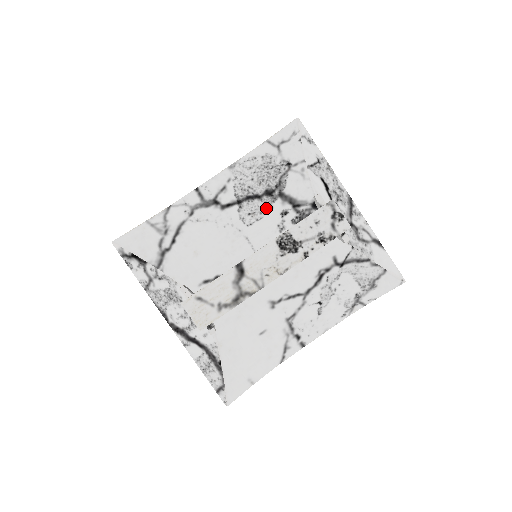
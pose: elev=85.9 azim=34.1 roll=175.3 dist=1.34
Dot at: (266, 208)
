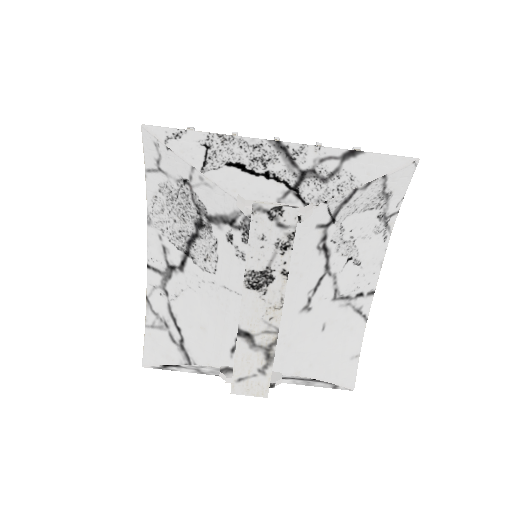
Dot at: (211, 243)
